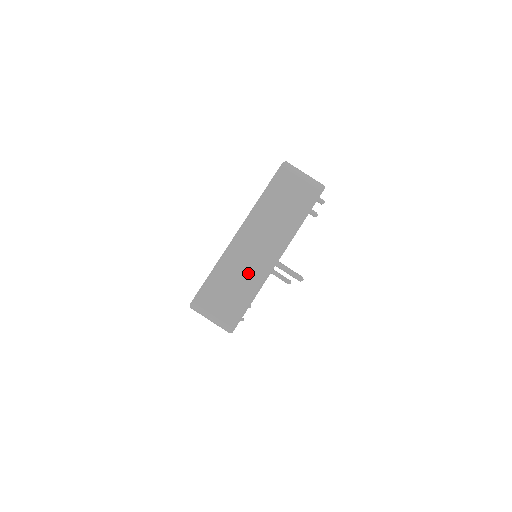
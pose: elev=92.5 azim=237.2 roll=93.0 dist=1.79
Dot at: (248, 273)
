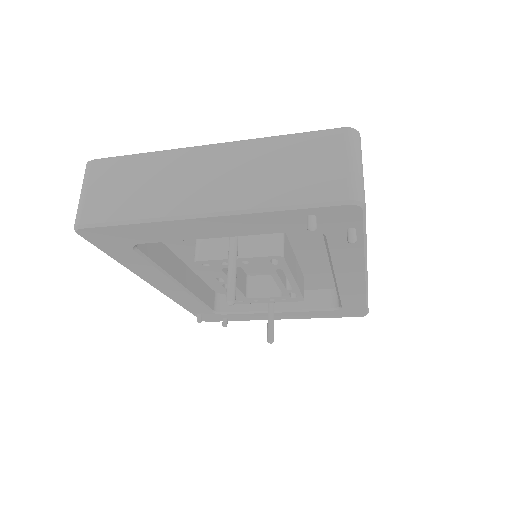
Dot at: (160, 192)
